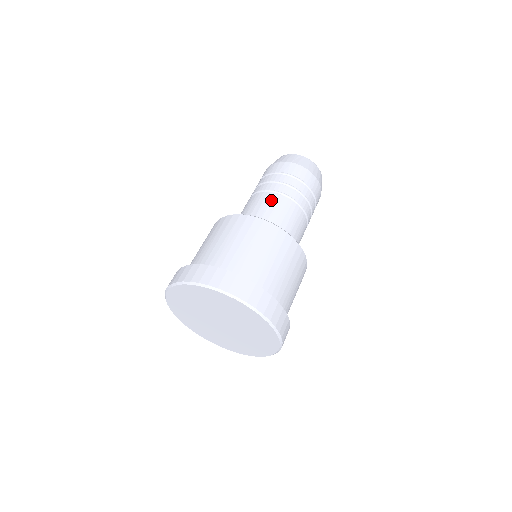
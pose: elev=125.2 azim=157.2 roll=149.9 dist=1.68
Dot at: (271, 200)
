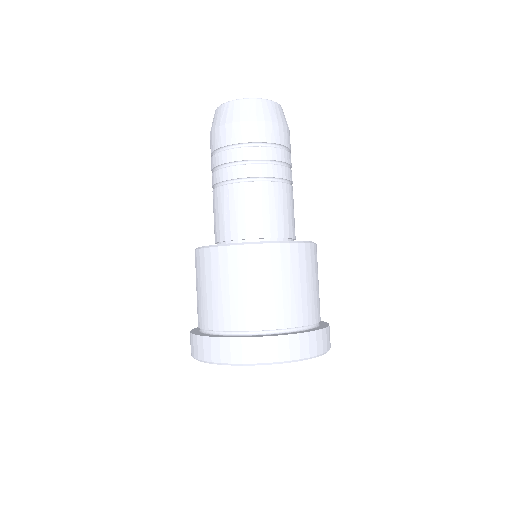
Dot at: (223, 199)
